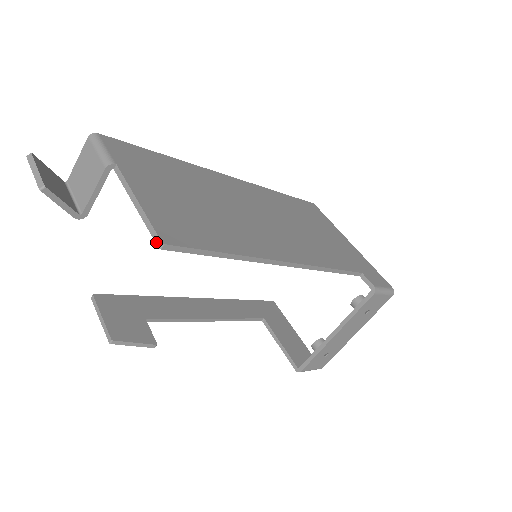
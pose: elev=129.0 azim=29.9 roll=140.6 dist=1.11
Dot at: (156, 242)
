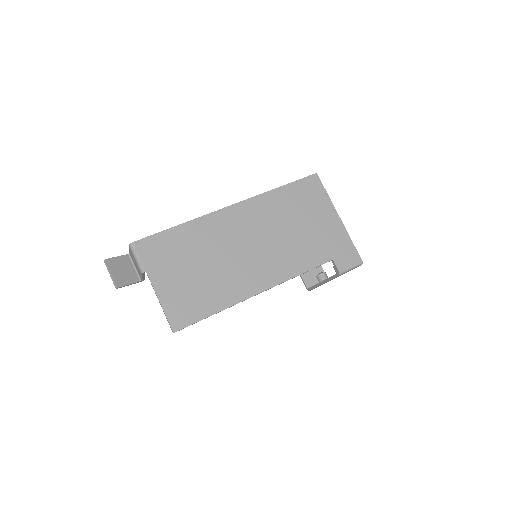
Dot at: (171, 329)
